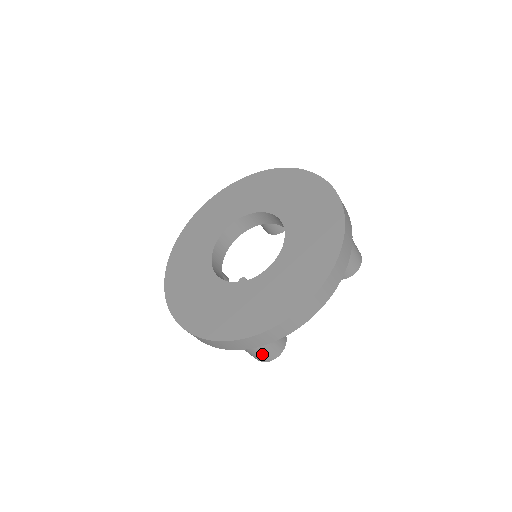
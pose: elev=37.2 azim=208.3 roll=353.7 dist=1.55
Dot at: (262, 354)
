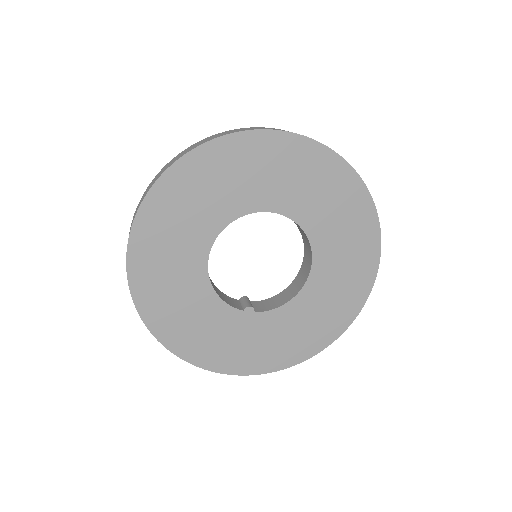
Dot at: occluded
